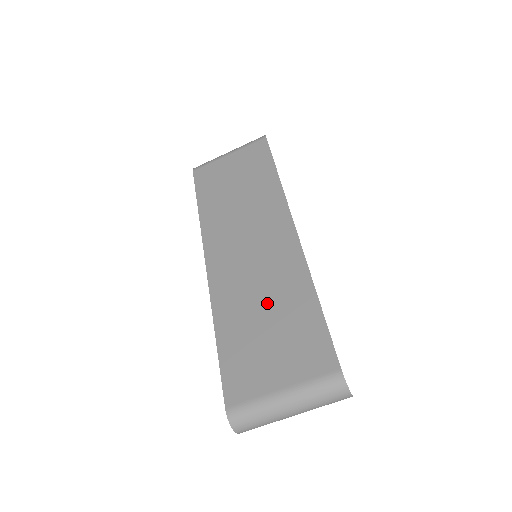
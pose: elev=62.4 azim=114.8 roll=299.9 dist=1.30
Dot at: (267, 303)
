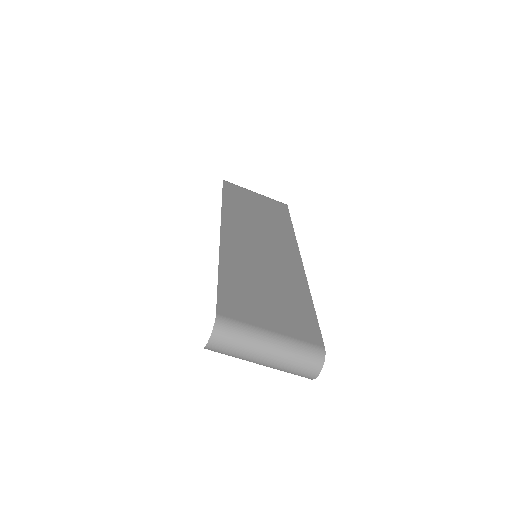
Dot at: (270, 279)
